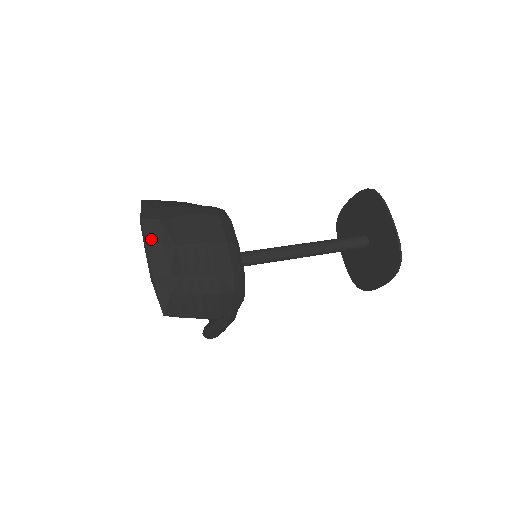
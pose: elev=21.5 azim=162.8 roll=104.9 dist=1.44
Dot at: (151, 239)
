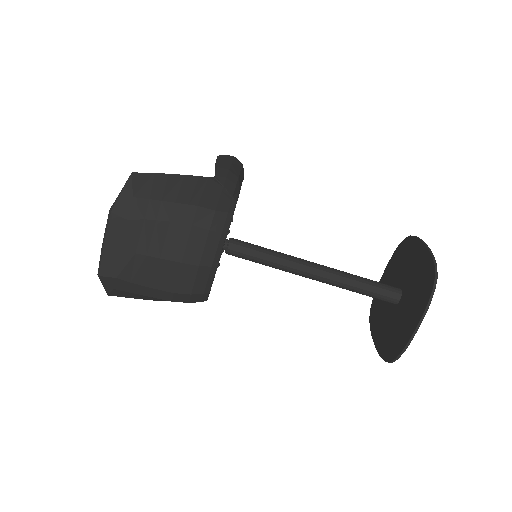
Dot at: (110, 237)
